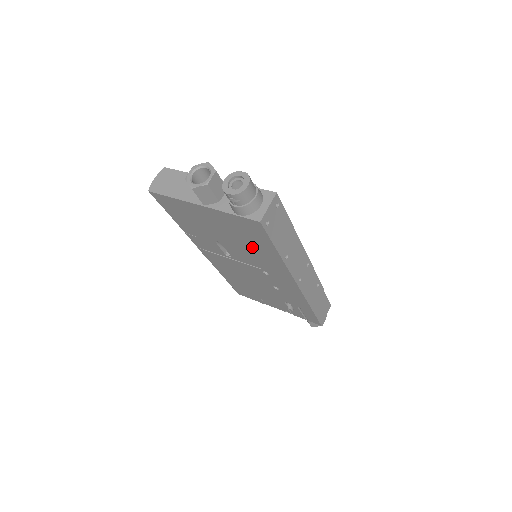
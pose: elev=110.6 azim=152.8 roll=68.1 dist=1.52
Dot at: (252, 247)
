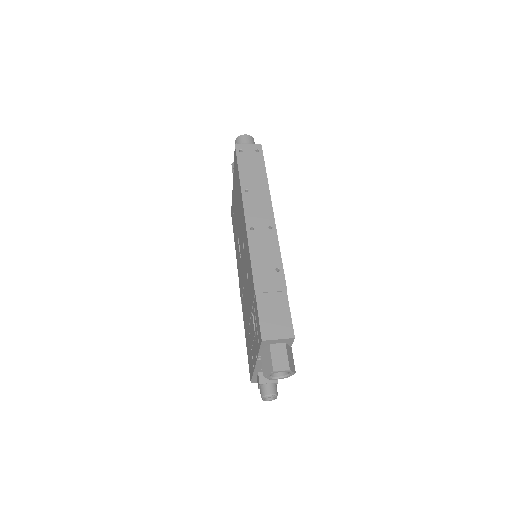
Dot at: occluded
